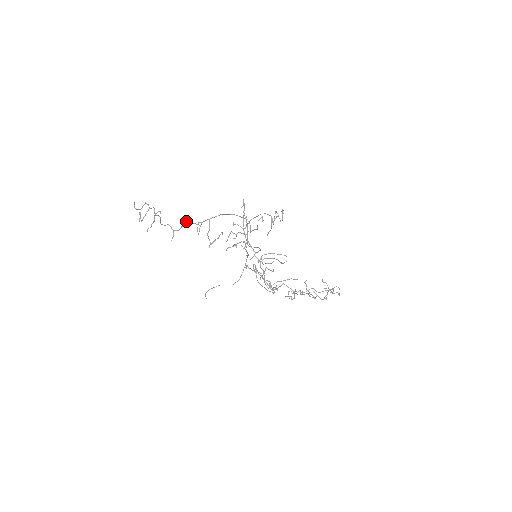
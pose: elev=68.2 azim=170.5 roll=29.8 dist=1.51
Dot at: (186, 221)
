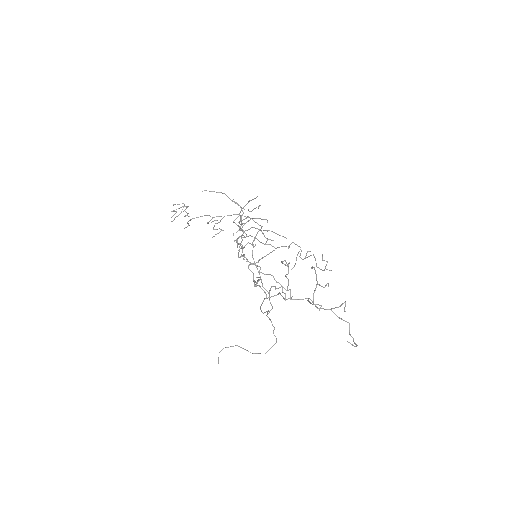
Dot at: (205, 215)
